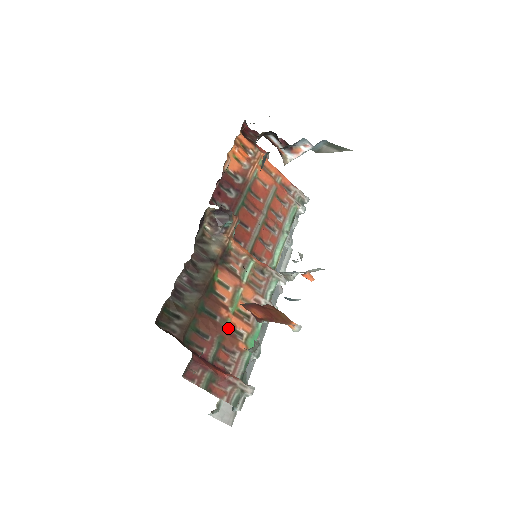
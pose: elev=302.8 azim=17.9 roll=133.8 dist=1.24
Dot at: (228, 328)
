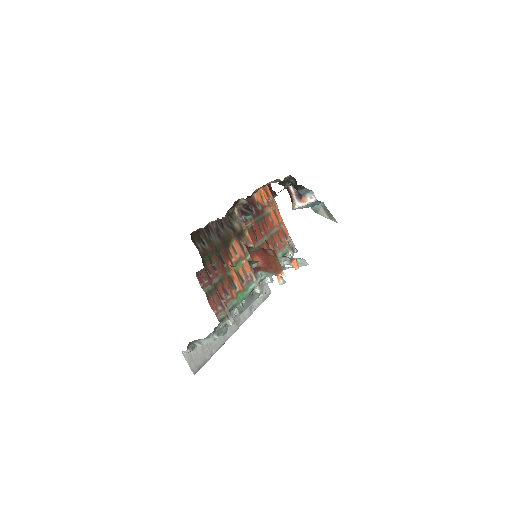
Dot at: (229, 276)
